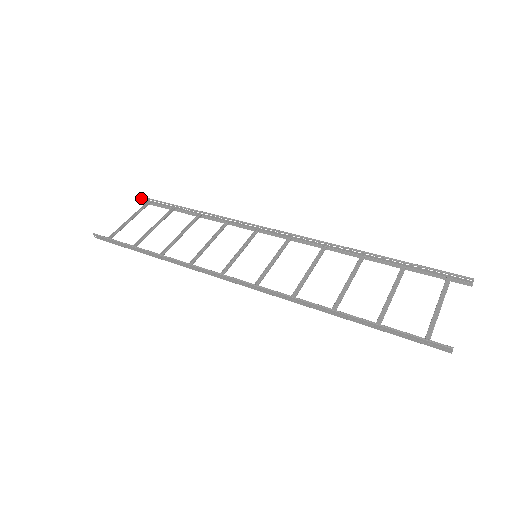
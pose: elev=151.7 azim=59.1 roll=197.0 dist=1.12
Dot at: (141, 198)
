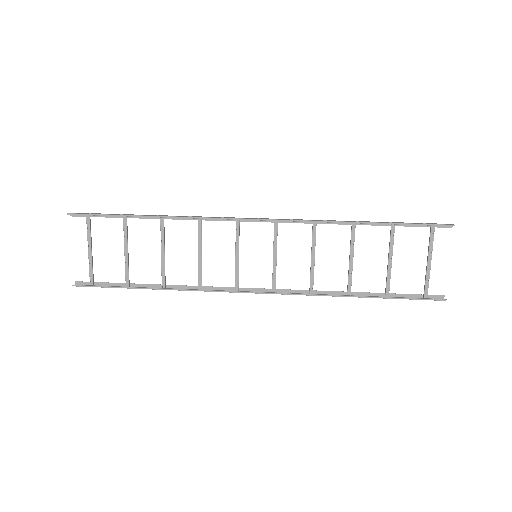
Dot at: (74, 213)
